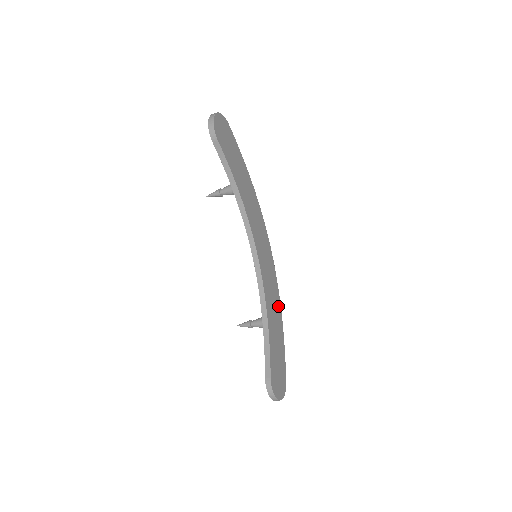
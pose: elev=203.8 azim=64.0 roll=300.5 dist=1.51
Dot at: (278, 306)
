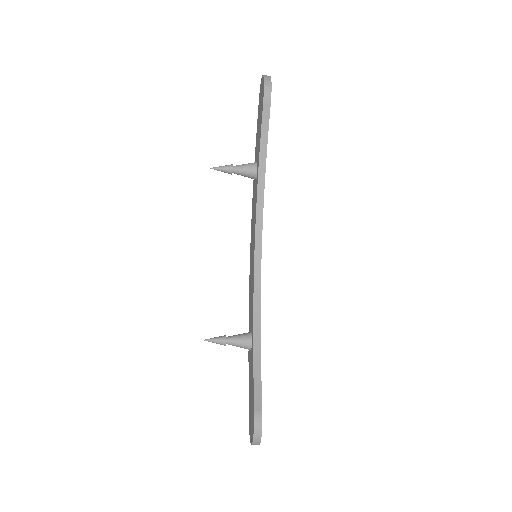
Dot at: occluded
